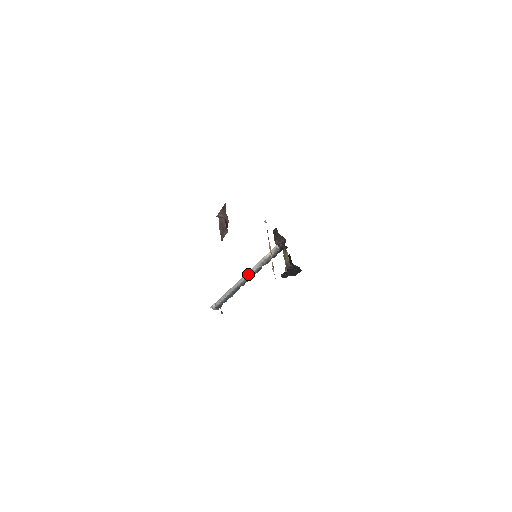
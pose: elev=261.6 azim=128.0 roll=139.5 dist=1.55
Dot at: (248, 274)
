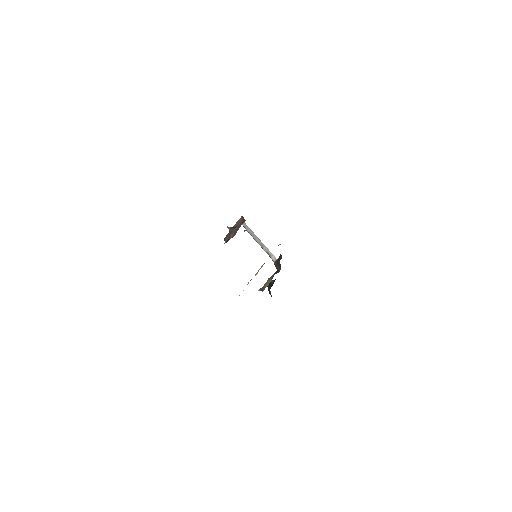
Dot at: (261, 244)
